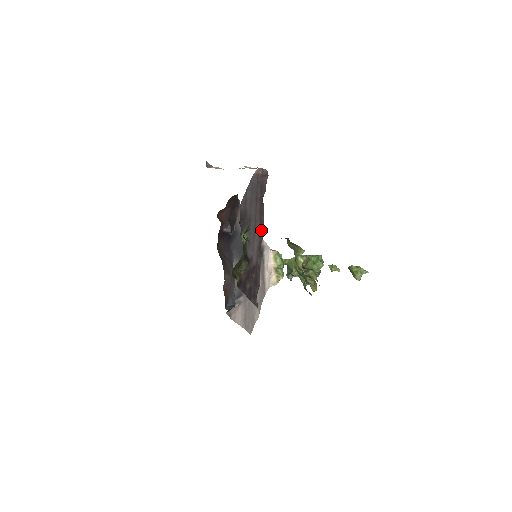
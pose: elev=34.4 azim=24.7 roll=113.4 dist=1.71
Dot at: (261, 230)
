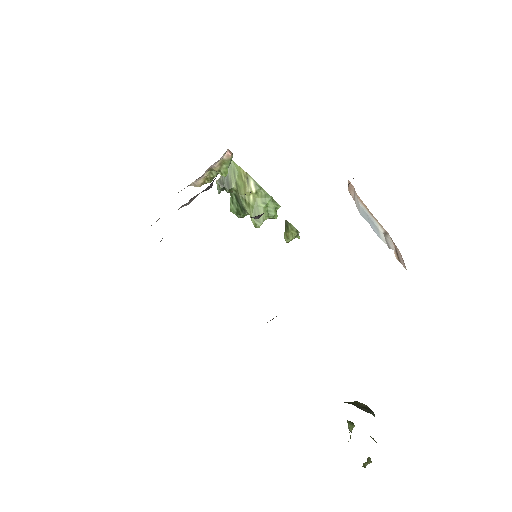
Dot at: occluded
